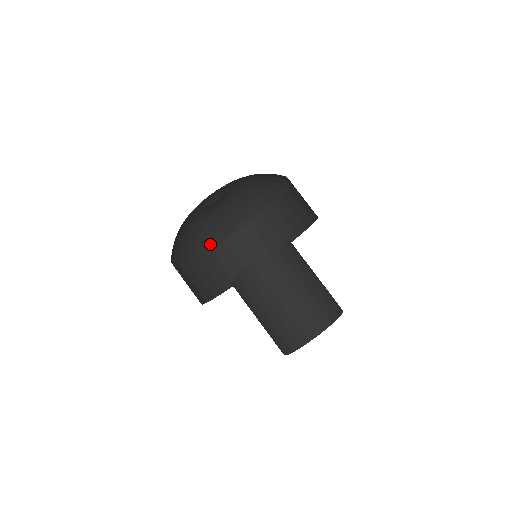
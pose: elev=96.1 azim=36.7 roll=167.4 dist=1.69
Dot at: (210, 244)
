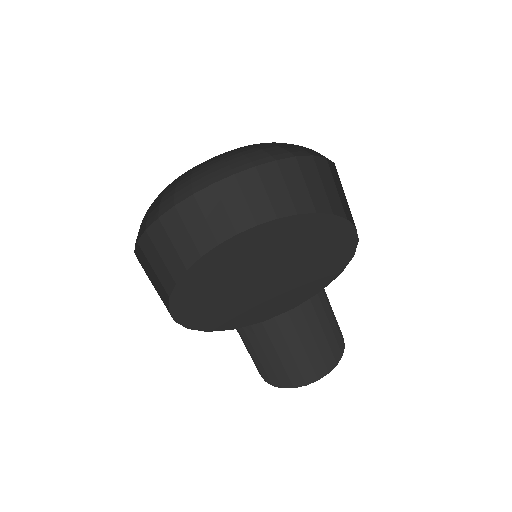
Dot at: (213, 177)
